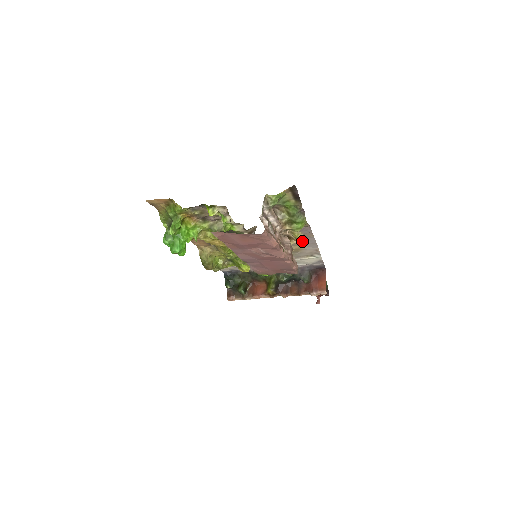
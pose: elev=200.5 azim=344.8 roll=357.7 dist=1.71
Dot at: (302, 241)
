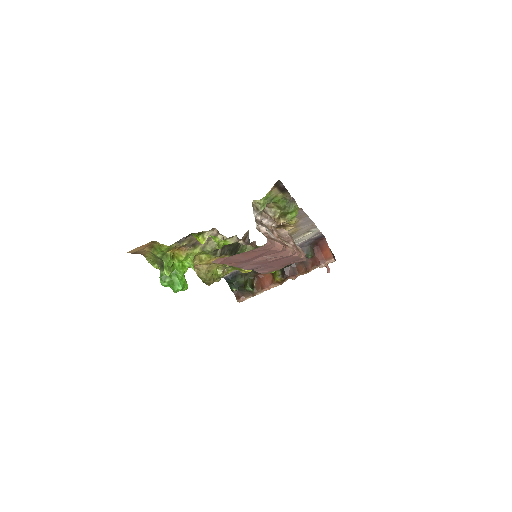
Dot at: (296, 224)
